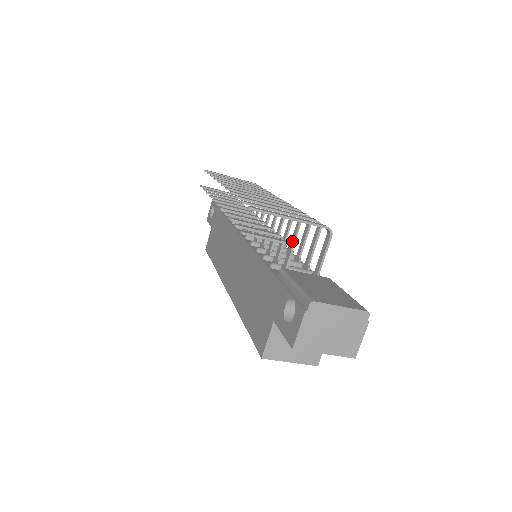
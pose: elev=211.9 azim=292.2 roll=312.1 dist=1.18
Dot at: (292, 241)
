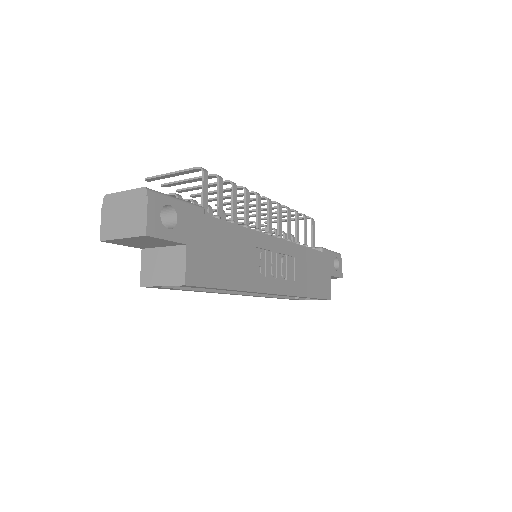
Dot at: (245, 217)
